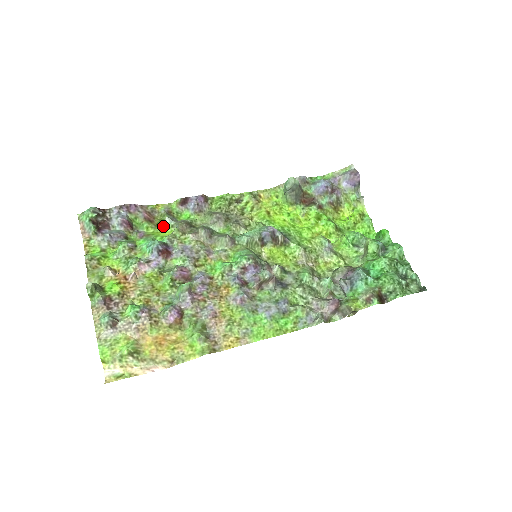
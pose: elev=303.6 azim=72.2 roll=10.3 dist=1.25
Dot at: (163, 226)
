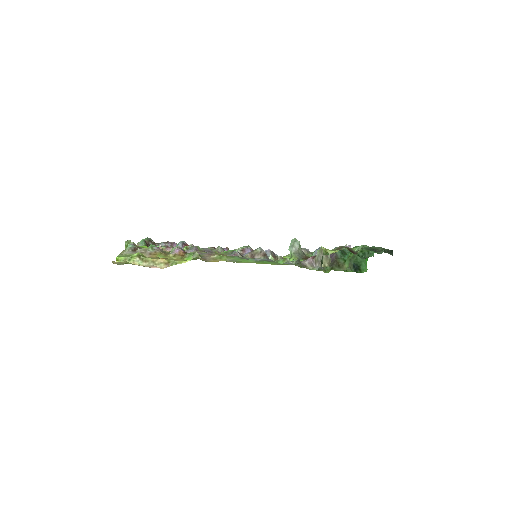
Dot at: occluded
